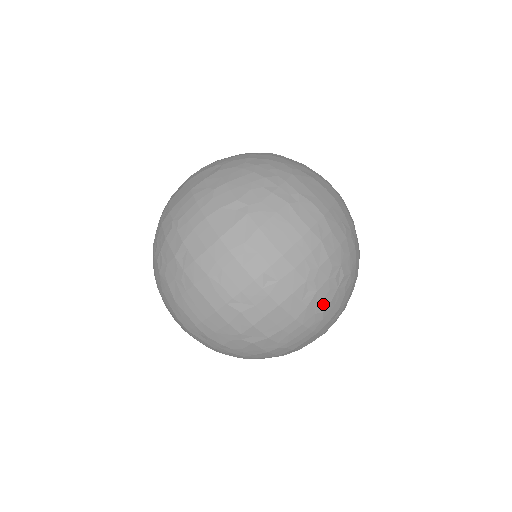
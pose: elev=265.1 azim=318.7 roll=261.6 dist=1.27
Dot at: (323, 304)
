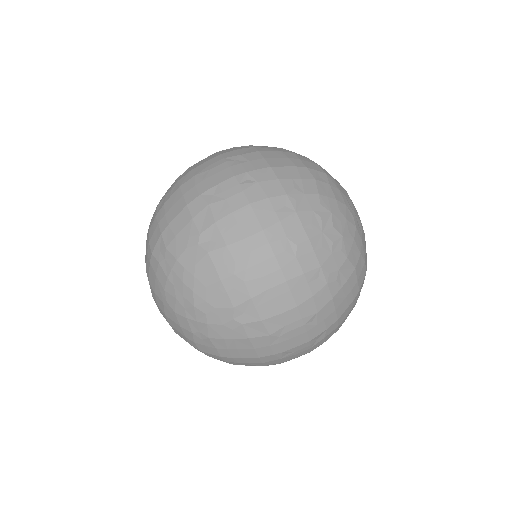
Dot at: (300, 234)
